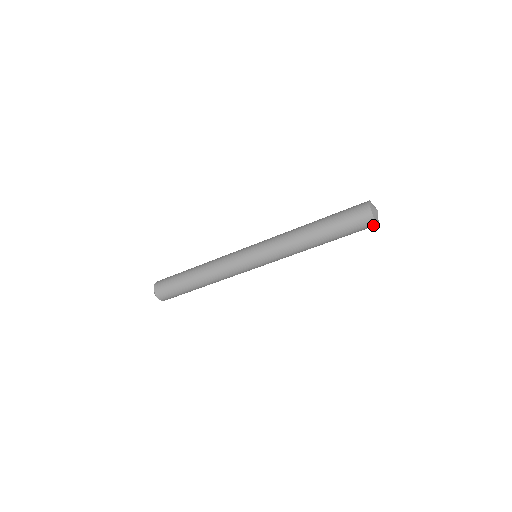
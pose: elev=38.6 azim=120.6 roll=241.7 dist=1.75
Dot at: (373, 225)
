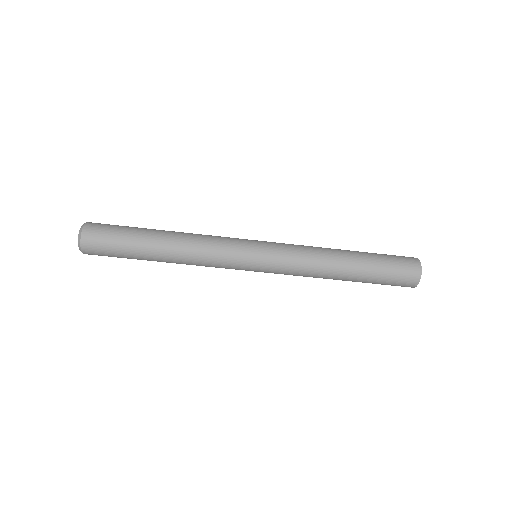
Dot at: occluded
